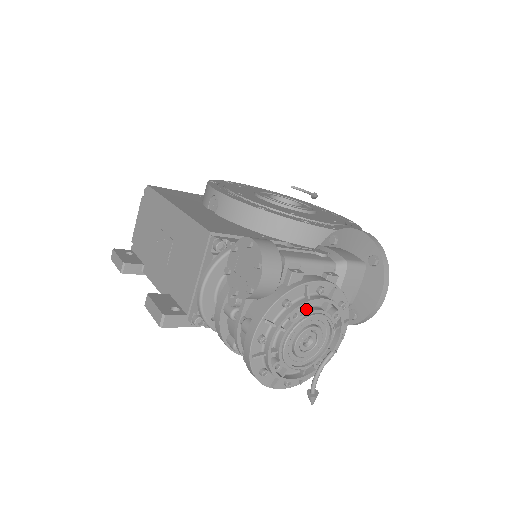
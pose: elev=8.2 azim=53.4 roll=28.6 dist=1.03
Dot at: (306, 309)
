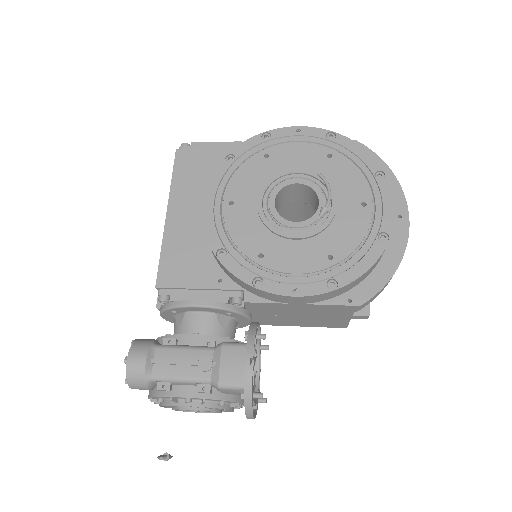
Dot at: occluded
